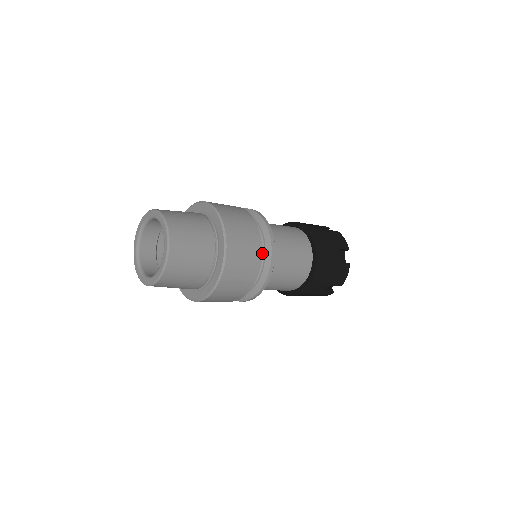
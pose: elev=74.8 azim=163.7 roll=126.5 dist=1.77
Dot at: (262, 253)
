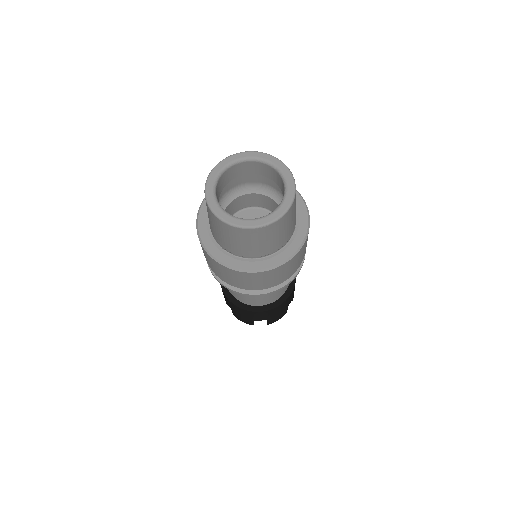
Dot at: occluded
